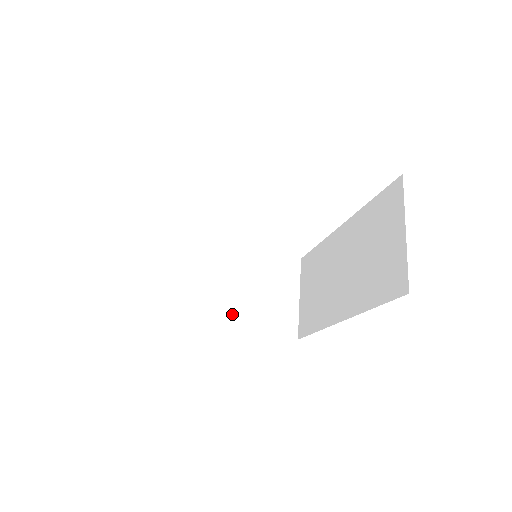
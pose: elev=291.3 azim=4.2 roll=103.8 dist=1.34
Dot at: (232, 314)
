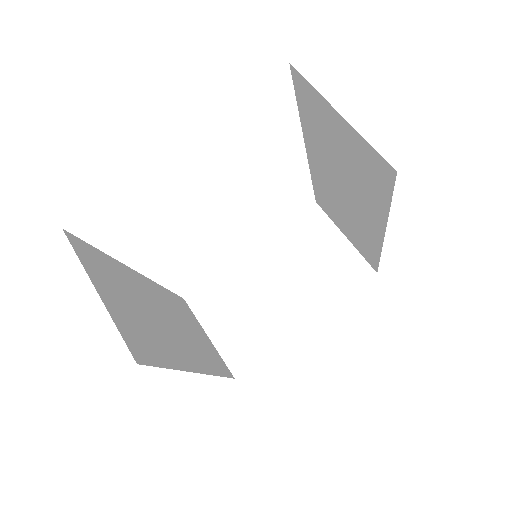
Dot at: (301, 307)
